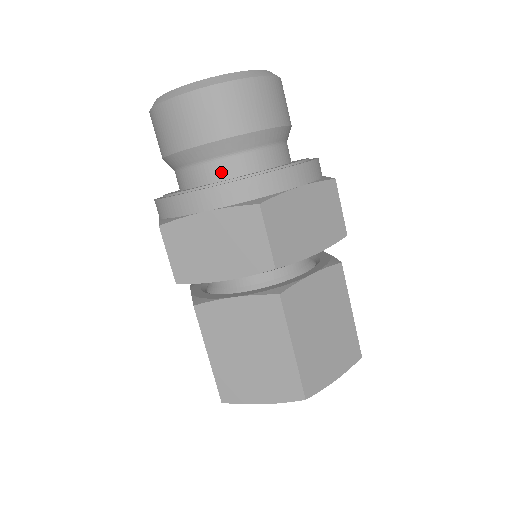
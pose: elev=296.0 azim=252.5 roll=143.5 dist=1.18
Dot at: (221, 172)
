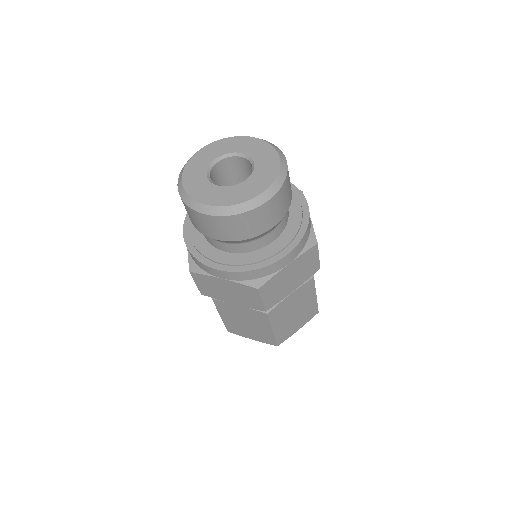
Dot at: (234, 249)
